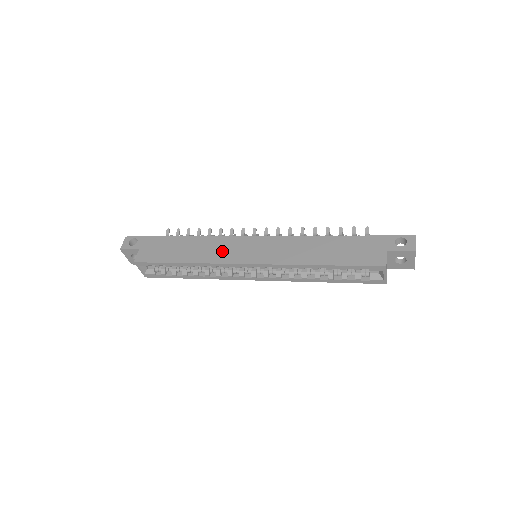
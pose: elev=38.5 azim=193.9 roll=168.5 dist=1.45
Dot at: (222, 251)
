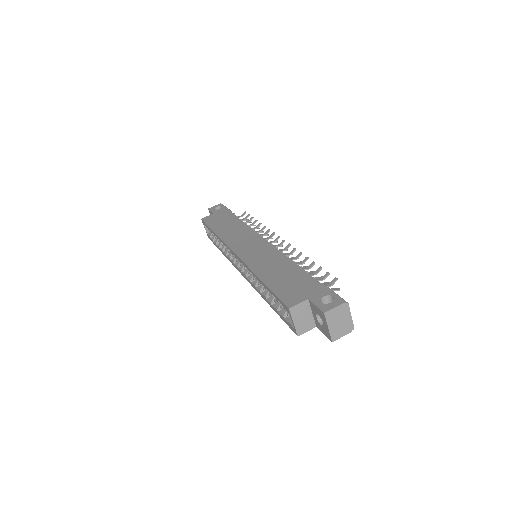
Dot at: (237, 237)
